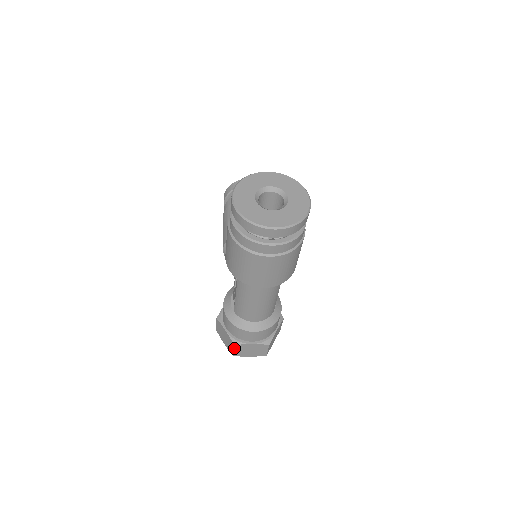
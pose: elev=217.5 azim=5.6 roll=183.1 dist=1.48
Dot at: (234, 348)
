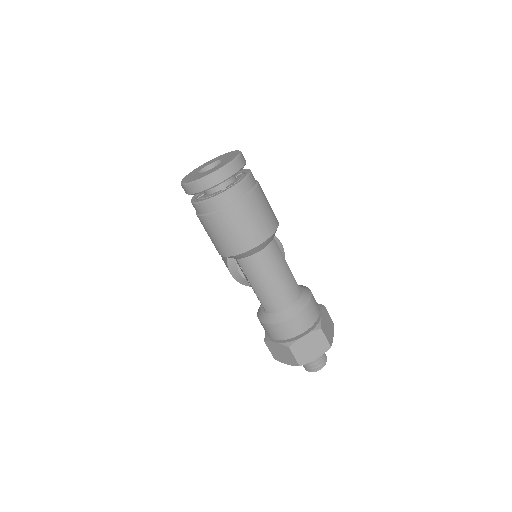
Dot at: (292, 353)
